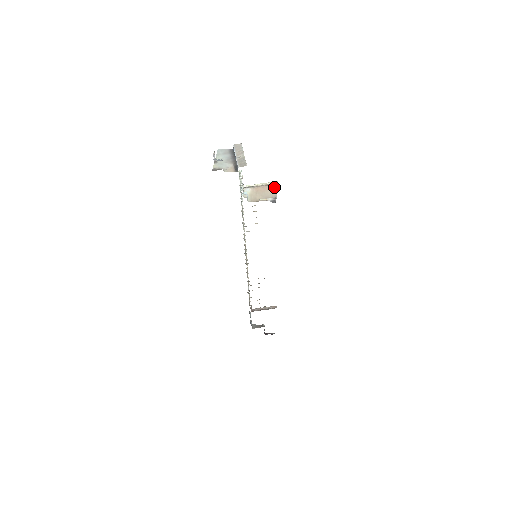
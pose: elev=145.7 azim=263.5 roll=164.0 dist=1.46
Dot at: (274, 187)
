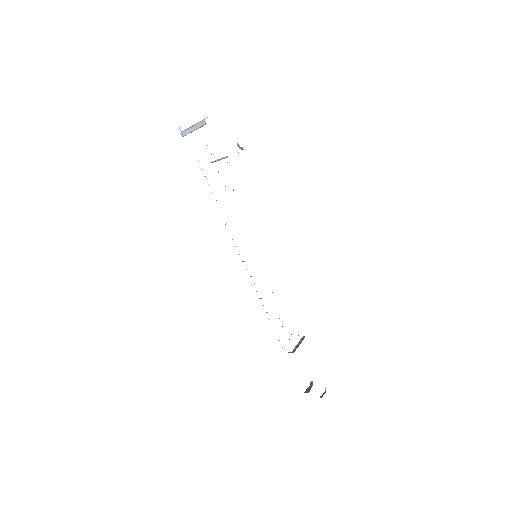
Dot at: occluded
